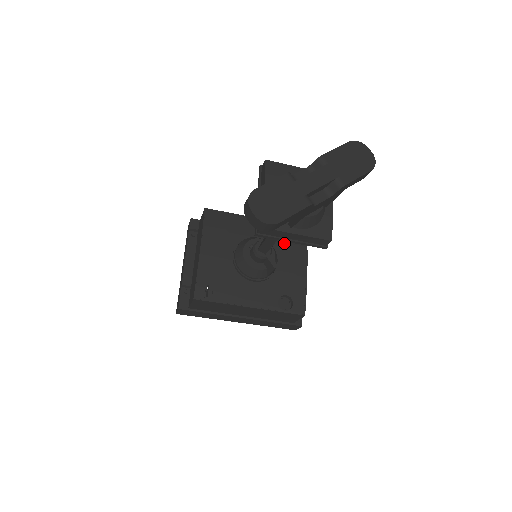
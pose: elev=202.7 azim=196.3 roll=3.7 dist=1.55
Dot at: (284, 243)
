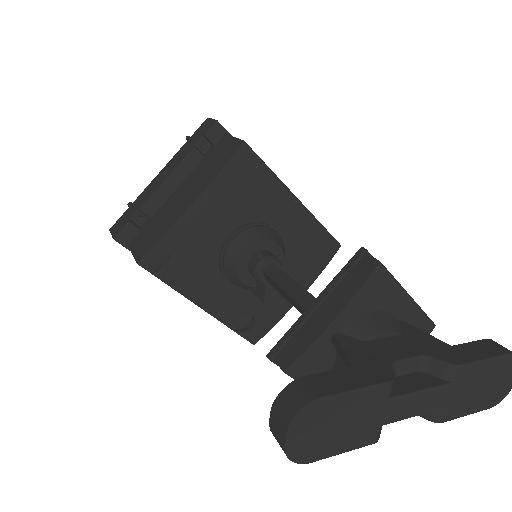
Dot at: (301, 253)
